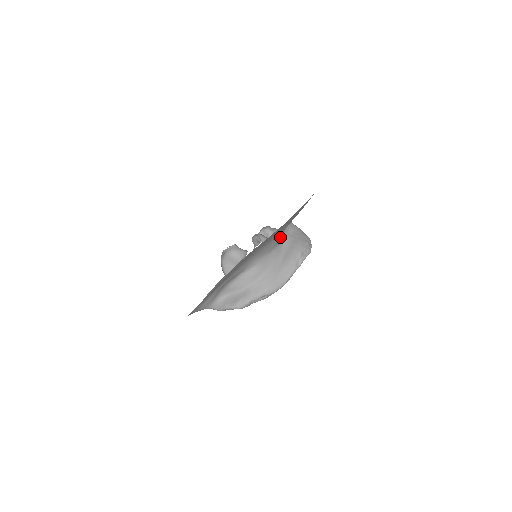
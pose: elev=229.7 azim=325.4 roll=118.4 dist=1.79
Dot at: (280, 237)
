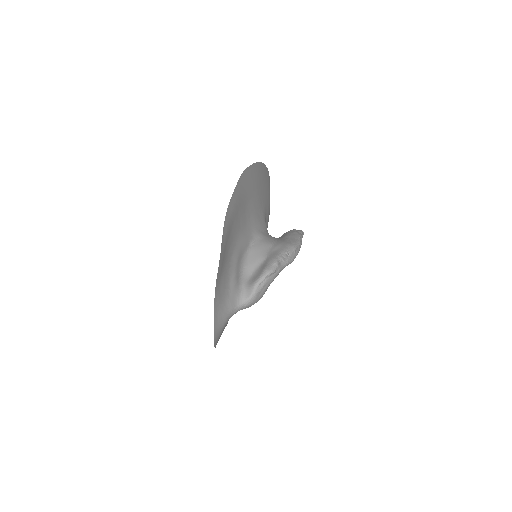
Dot at: occluded
